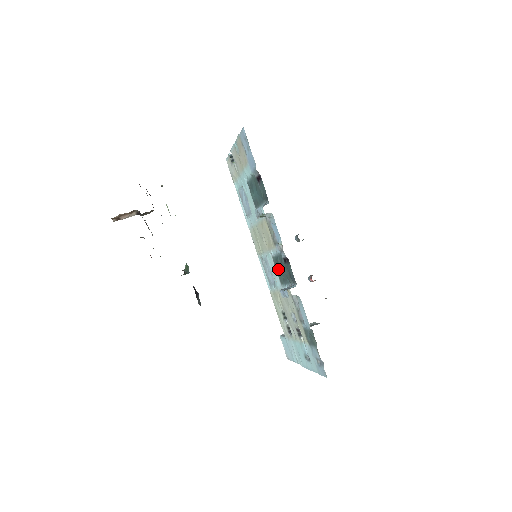
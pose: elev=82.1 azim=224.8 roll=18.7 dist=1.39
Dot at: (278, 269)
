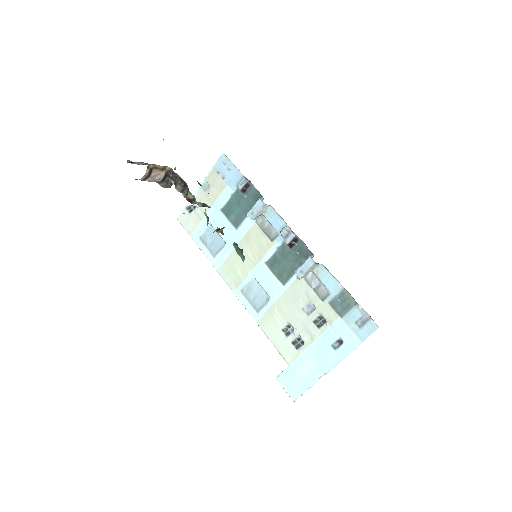
Dot at: (277, 270)
